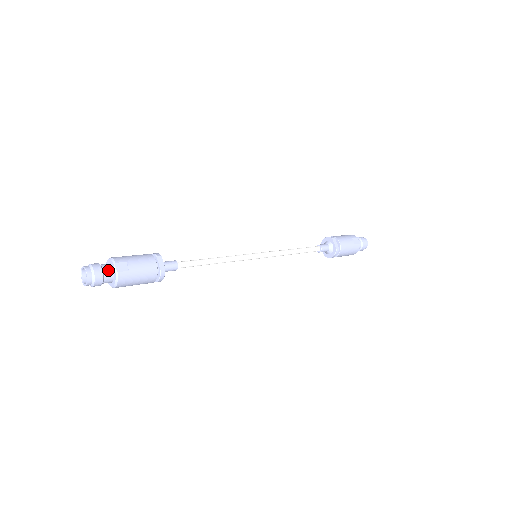
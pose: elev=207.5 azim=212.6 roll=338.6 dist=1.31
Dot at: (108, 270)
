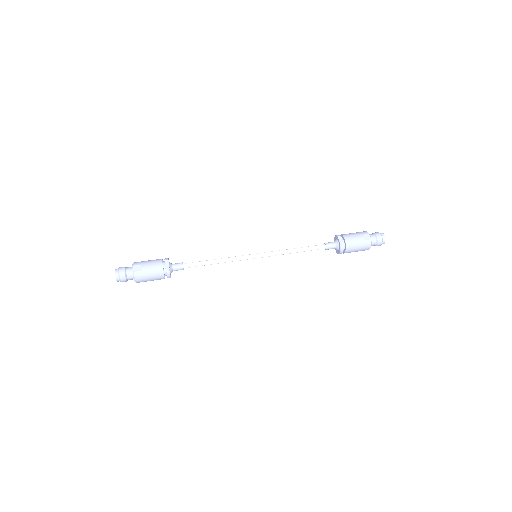
Dot at: (129, 271)
